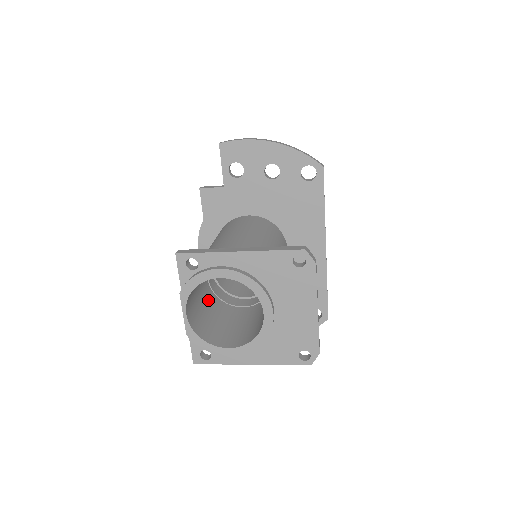
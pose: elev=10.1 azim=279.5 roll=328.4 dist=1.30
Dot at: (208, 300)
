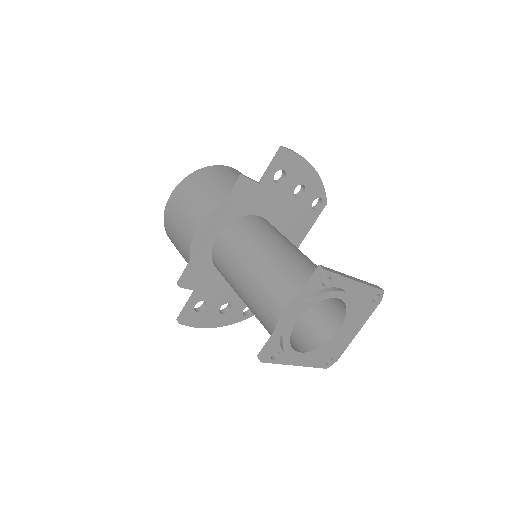
Dot at: occluded
